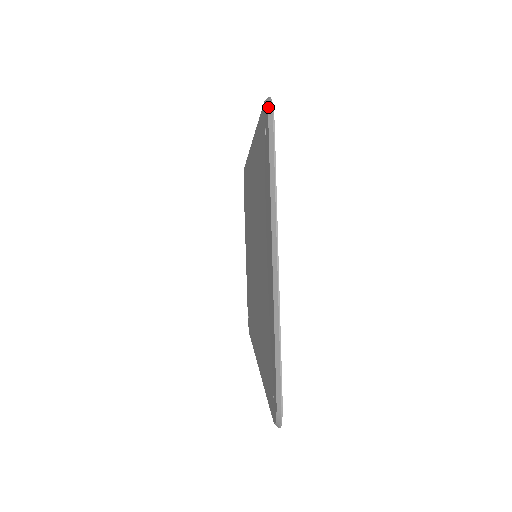
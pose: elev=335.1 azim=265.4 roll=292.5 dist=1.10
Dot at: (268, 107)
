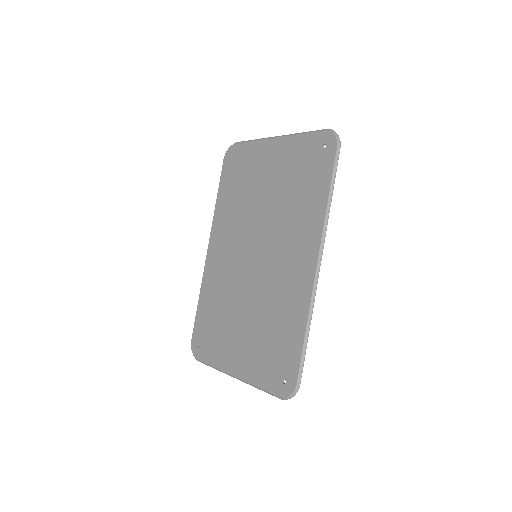
Dot at: (229, 147)
